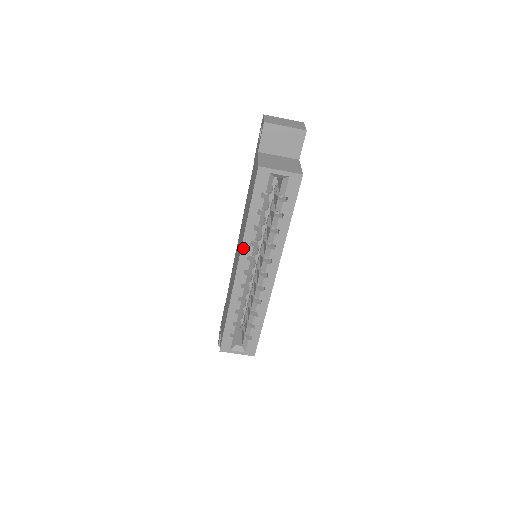
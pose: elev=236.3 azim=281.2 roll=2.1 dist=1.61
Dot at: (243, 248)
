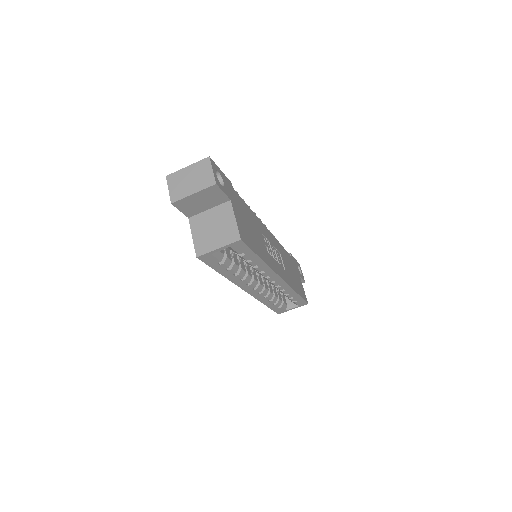
Dot at: (238, 284)
